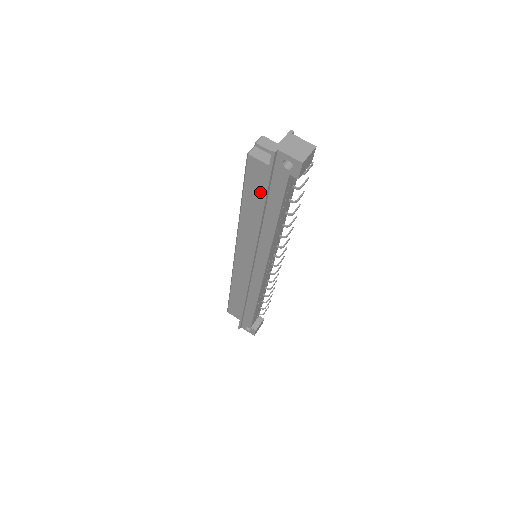
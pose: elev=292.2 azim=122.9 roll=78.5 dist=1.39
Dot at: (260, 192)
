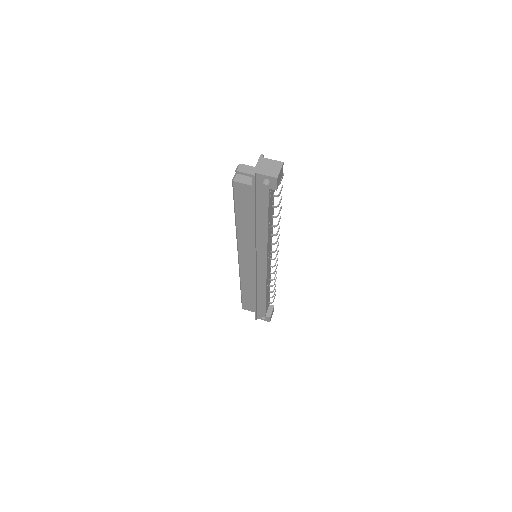
Dot at: (249, 206)
